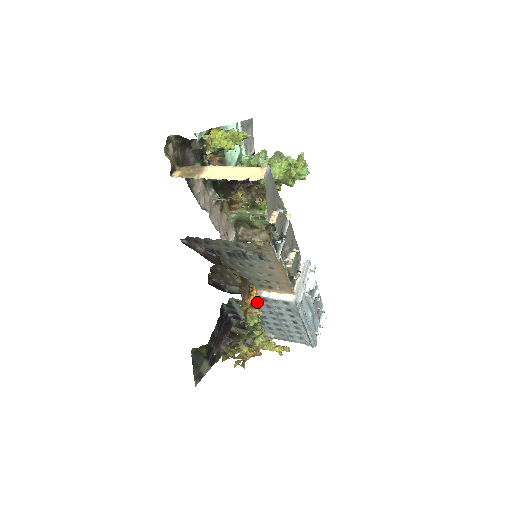
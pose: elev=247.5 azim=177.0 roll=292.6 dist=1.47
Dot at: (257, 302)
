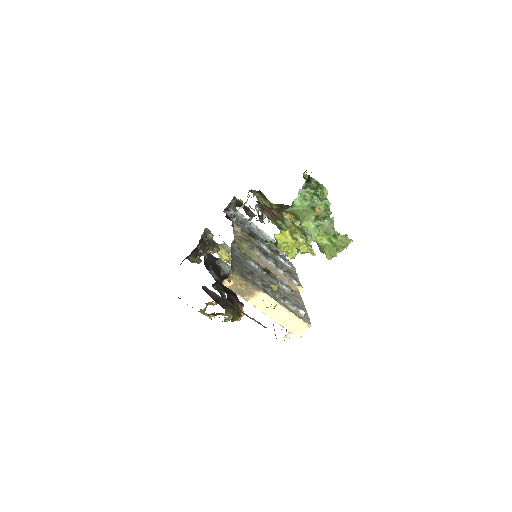
Dot at: occluded
